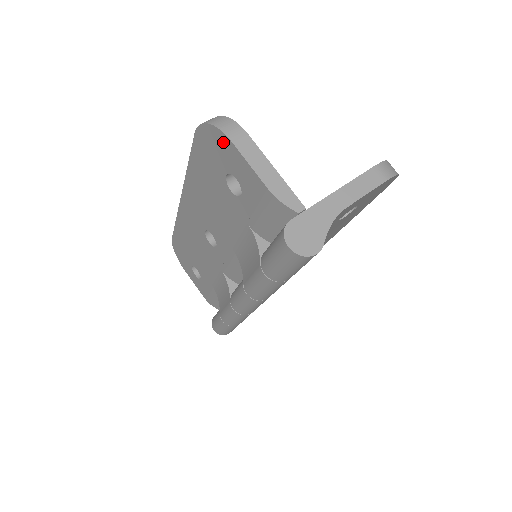
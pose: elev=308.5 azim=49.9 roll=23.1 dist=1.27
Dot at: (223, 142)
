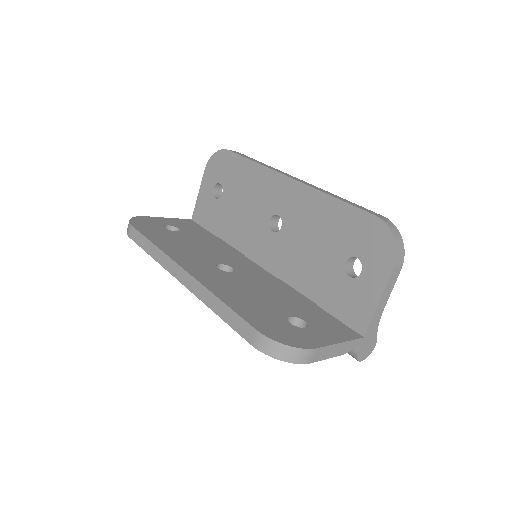
Dot at: occluded
